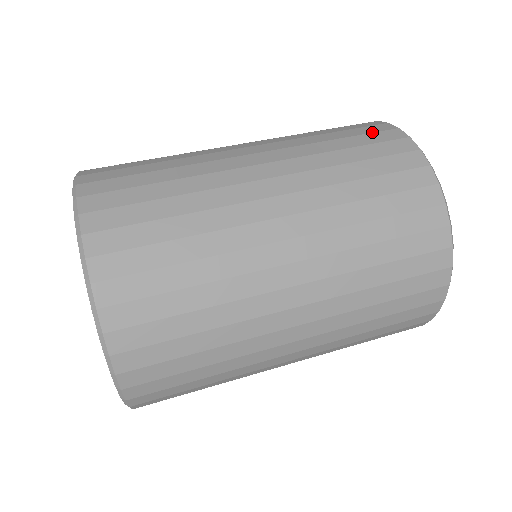
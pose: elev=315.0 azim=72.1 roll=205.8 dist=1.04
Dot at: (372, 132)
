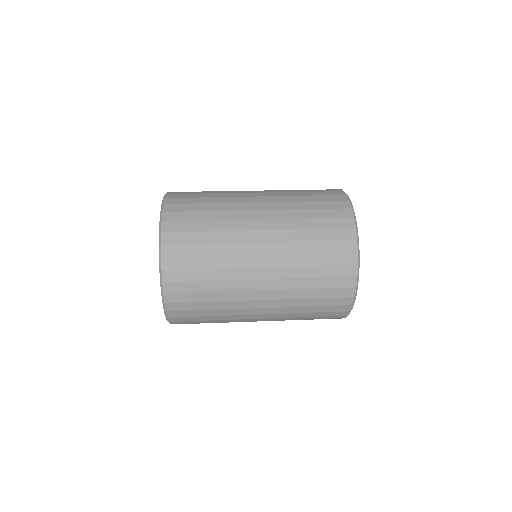
Dot at: occluded
